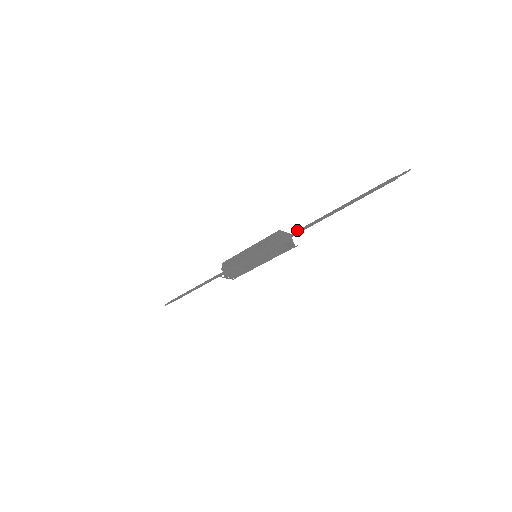
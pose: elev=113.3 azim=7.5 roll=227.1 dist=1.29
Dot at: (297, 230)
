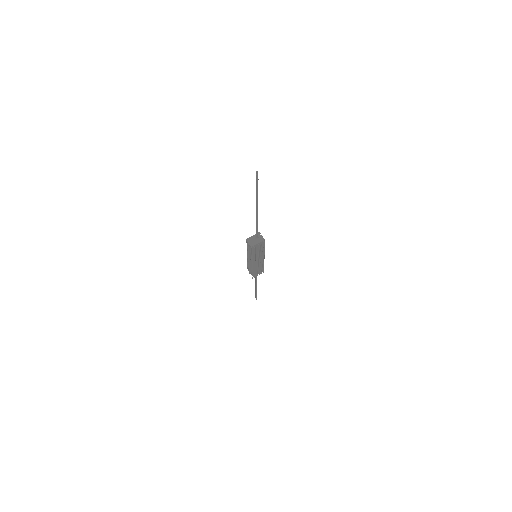
Dot at: occluded
